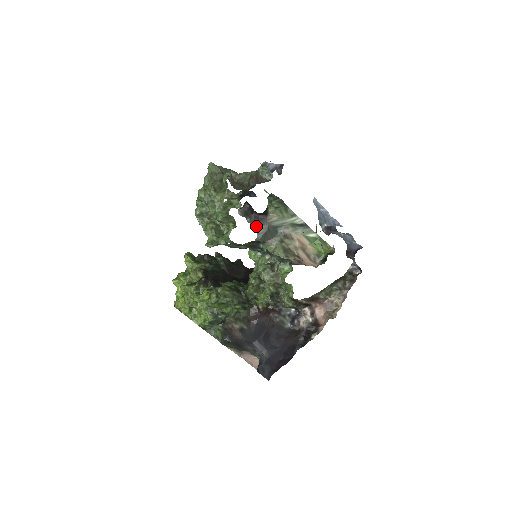
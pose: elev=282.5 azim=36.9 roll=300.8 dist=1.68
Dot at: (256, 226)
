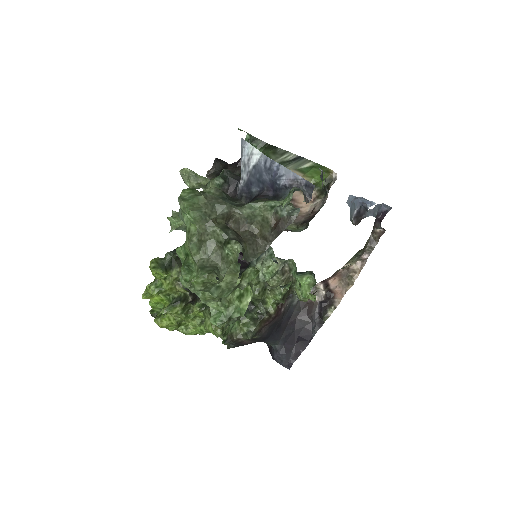
Dot at: occluded
